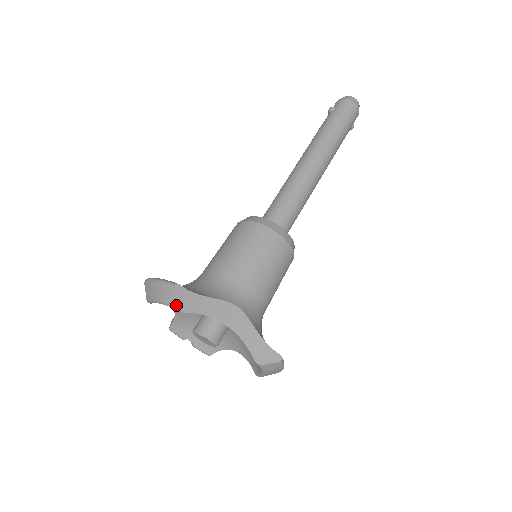
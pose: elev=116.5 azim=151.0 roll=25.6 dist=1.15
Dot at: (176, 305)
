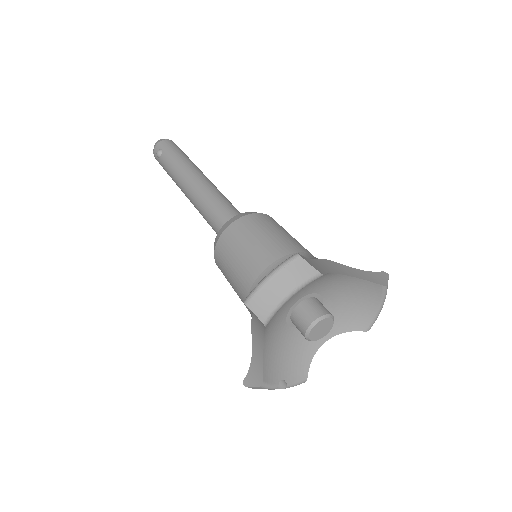
Dot at: (316, 271)
